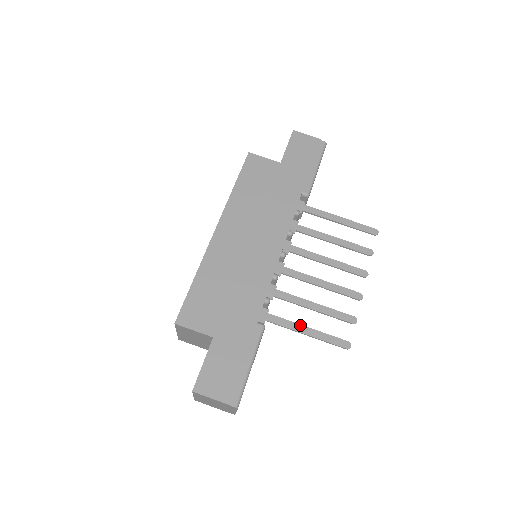
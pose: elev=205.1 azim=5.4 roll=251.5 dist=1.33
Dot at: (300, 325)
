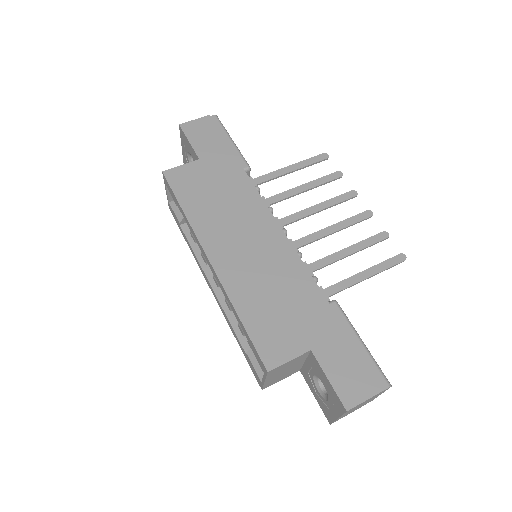
Dot at: (356, 275)
